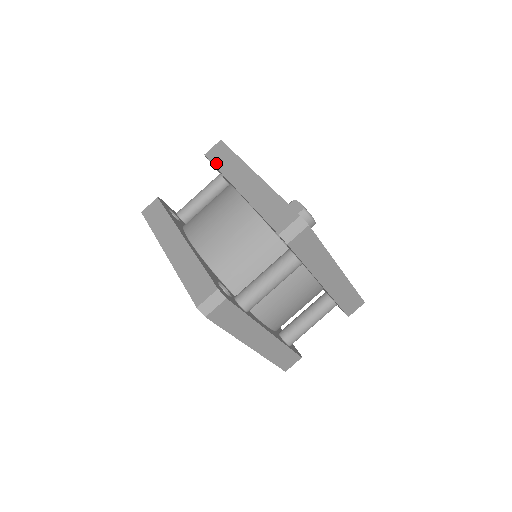
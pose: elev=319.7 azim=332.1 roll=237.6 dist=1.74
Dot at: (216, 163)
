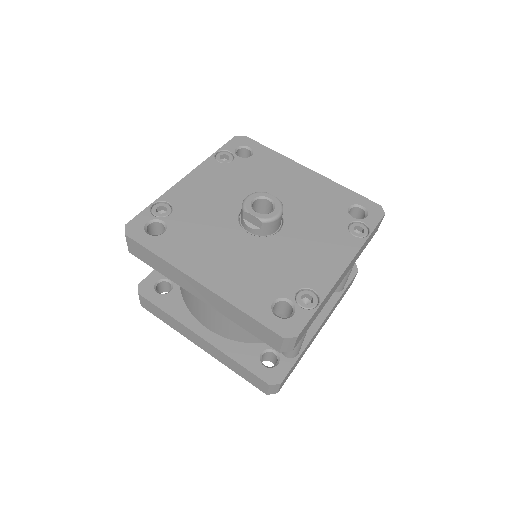
Dot at: (150, 265)
